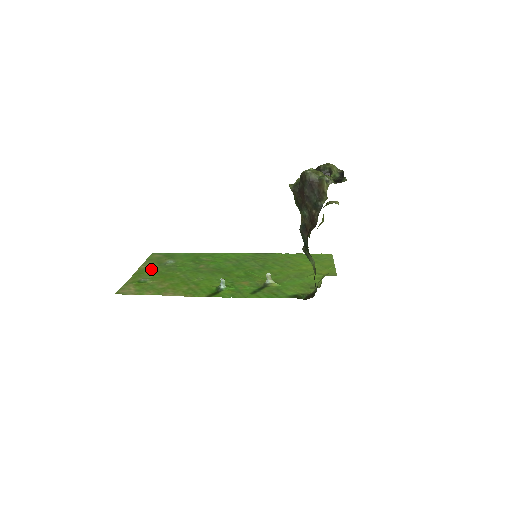
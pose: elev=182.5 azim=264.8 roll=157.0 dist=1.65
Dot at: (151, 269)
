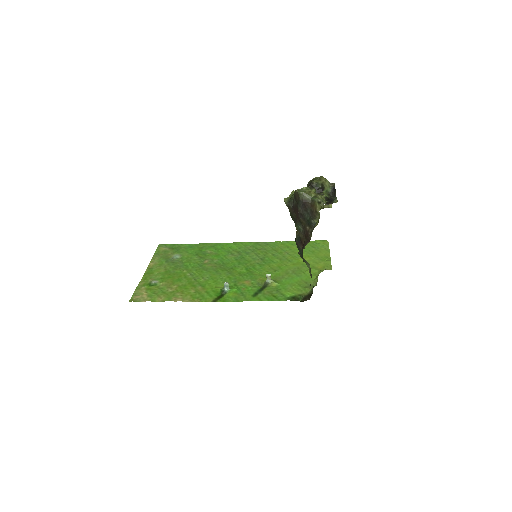
Dot at: (159, 267)
